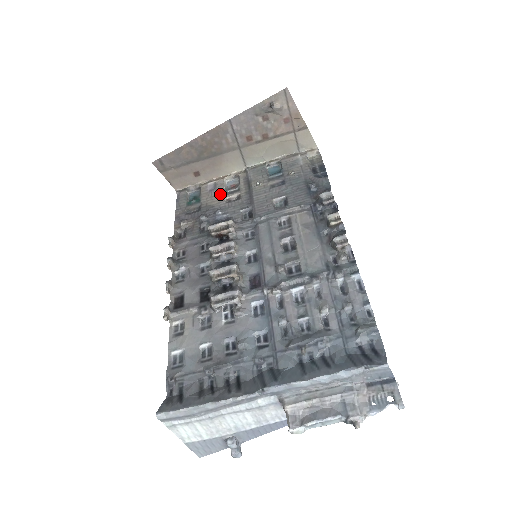
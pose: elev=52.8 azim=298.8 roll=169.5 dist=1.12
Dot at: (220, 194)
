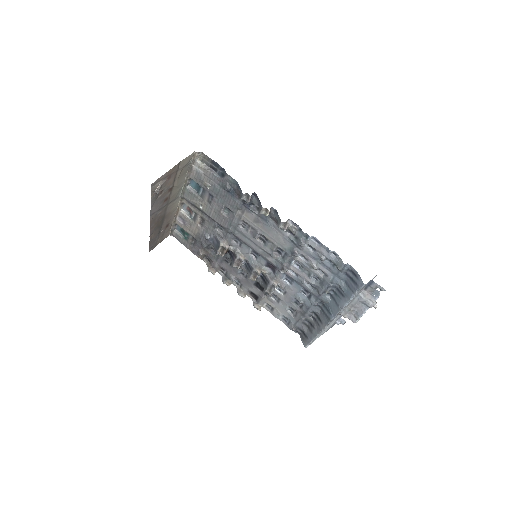
Dot at: (191, 223)
